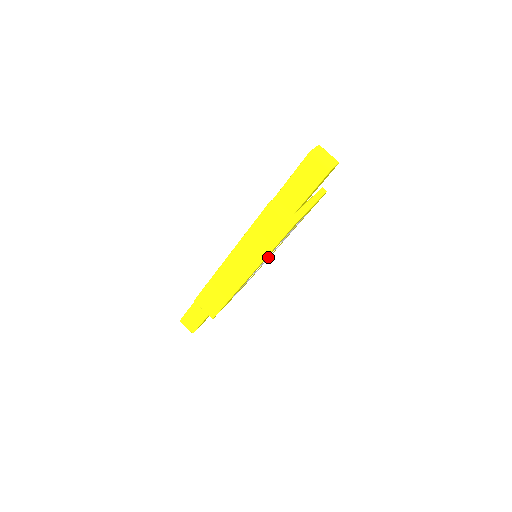
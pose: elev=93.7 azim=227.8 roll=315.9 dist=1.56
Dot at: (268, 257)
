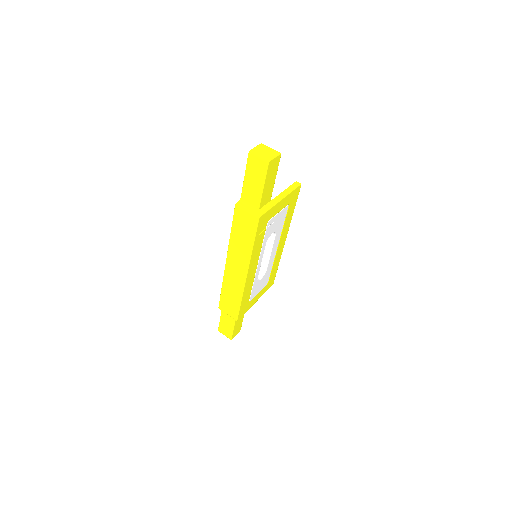
Dot at: (270, 256)
